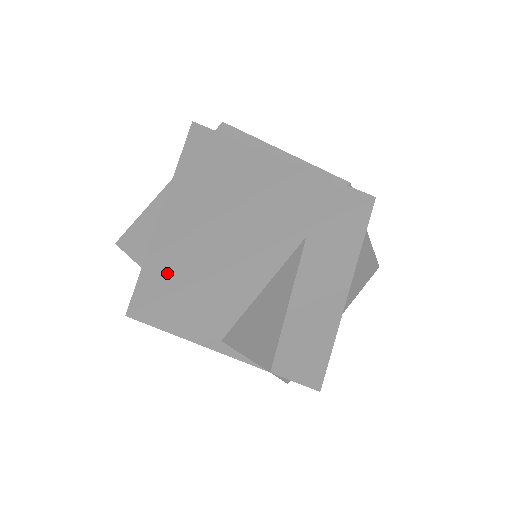
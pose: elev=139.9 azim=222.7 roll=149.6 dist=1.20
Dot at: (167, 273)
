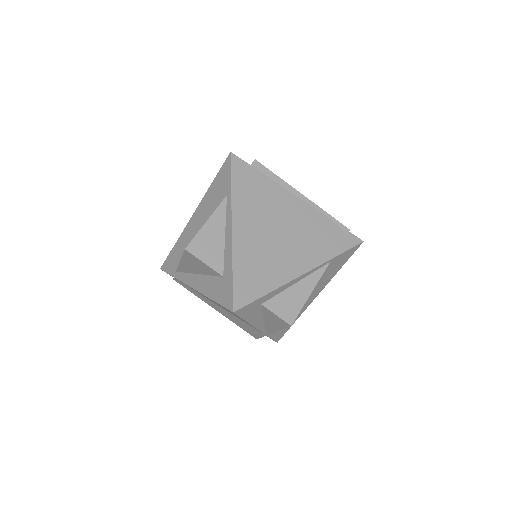
Dot at: (254, 282)
